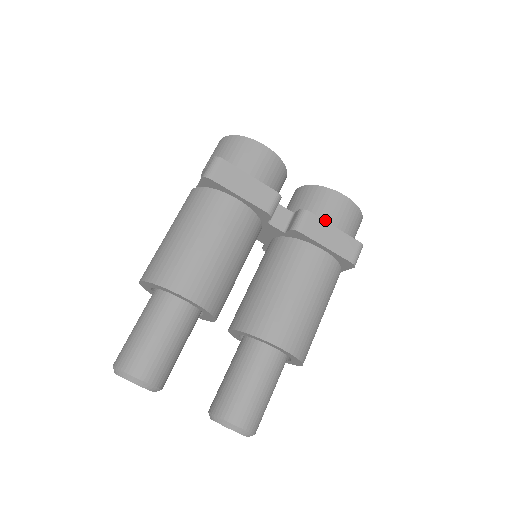
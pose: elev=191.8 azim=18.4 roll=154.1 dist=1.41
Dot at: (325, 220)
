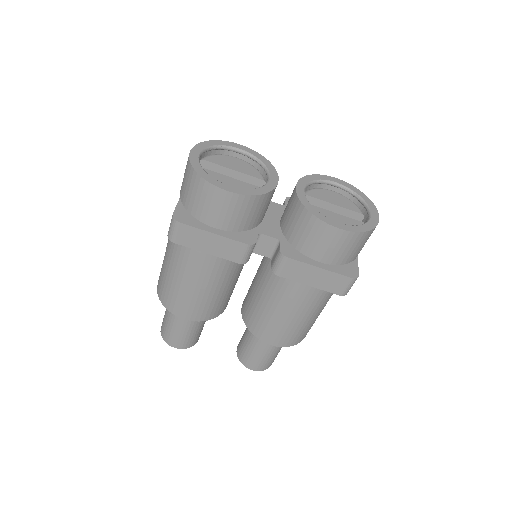
Dot at: (312, 254)
